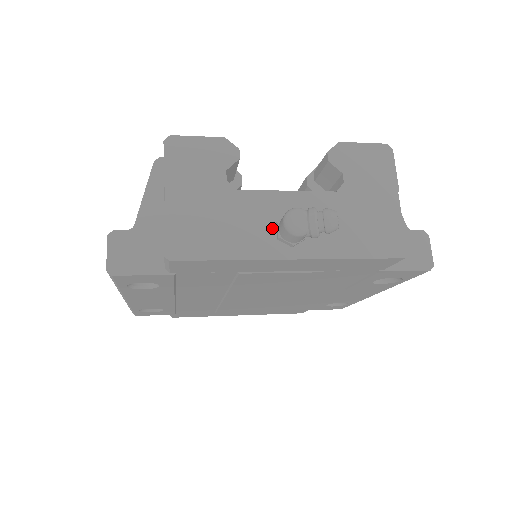
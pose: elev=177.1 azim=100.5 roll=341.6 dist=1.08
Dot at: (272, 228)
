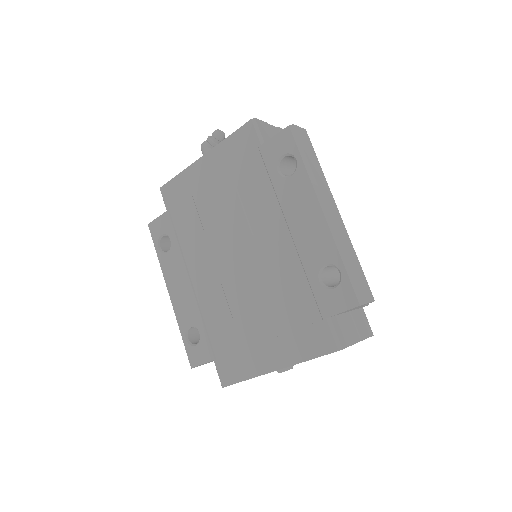
Dot at: occluded
